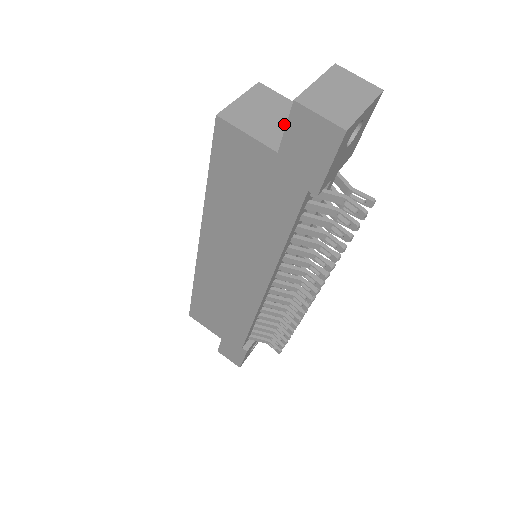
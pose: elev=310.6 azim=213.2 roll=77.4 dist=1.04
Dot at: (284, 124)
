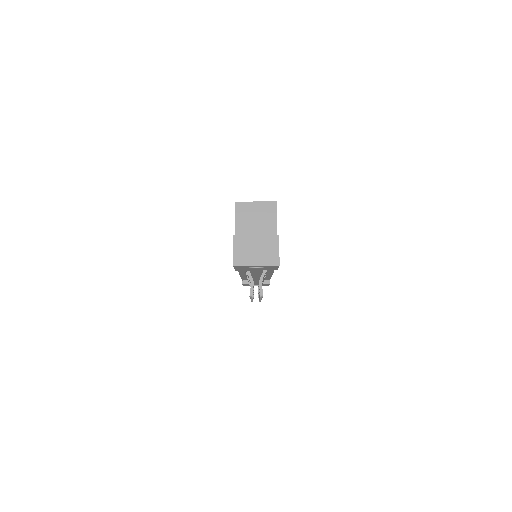
Dot at: (257, 231)
